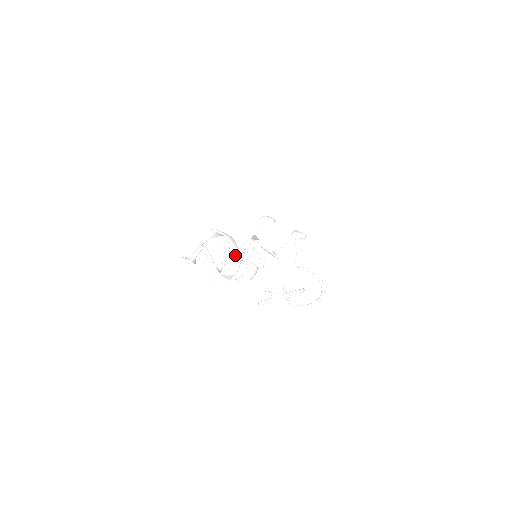
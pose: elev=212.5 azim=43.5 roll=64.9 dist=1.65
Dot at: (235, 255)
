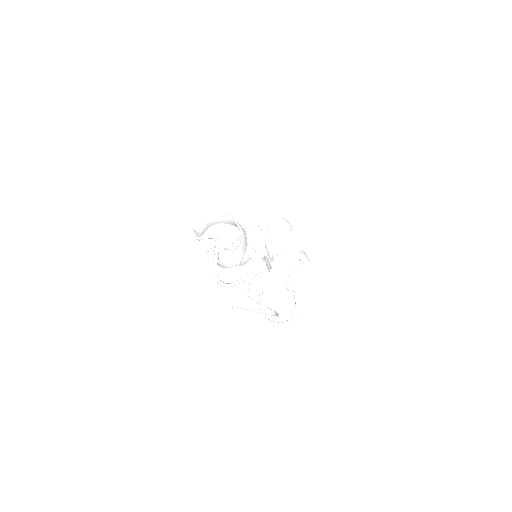
Dot at: (239, 254)
